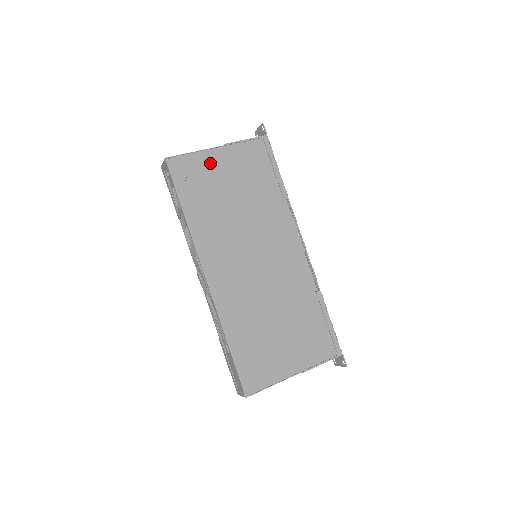
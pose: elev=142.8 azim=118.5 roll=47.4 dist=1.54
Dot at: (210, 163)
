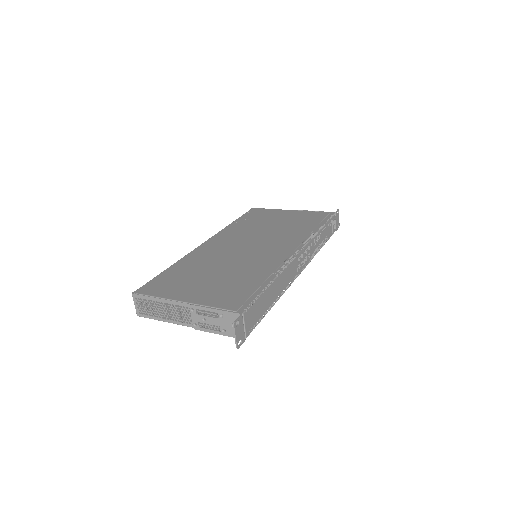
Dot at: (277, 213)
